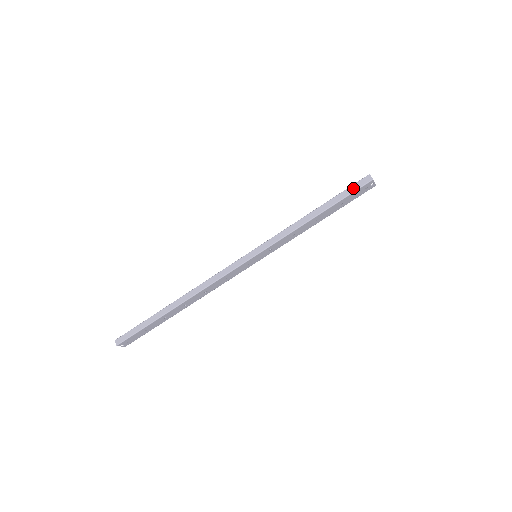
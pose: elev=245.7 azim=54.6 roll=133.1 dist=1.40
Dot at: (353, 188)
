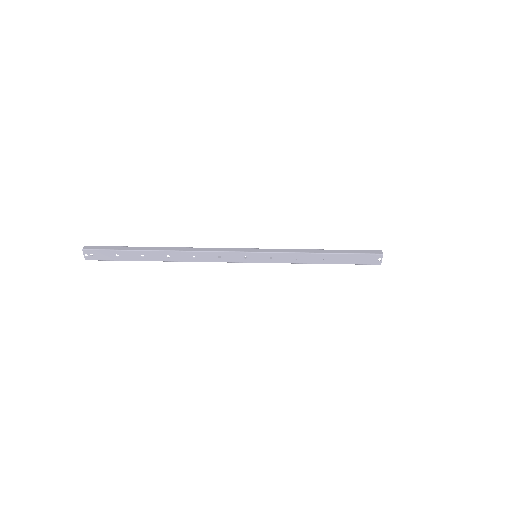
Dot at: (365, 251)
